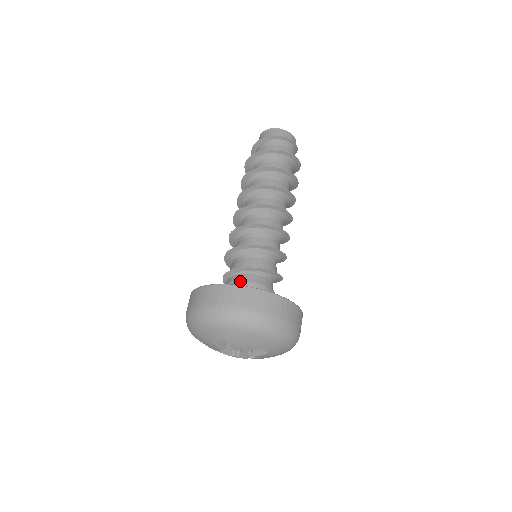
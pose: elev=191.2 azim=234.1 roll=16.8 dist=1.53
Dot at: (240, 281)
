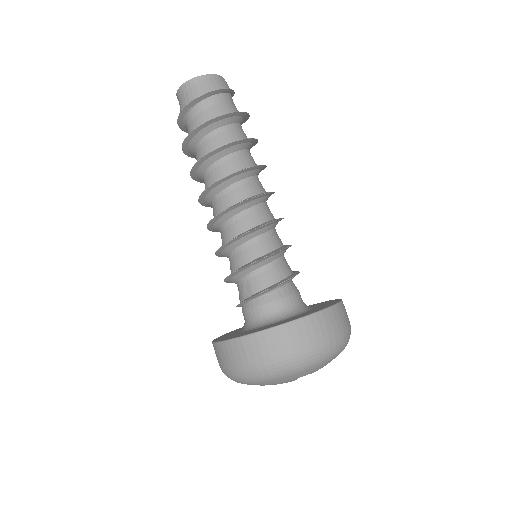
Dot at: (288, 297)
